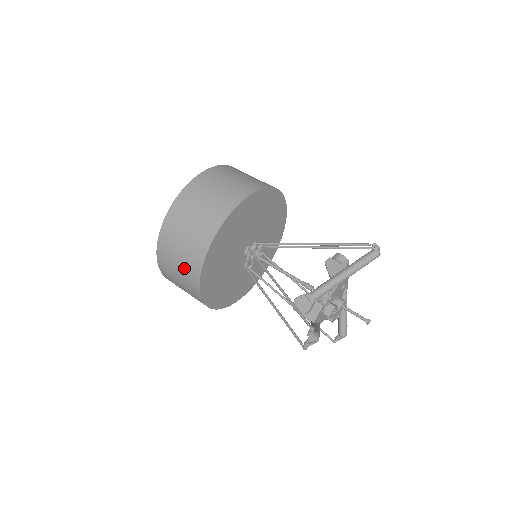
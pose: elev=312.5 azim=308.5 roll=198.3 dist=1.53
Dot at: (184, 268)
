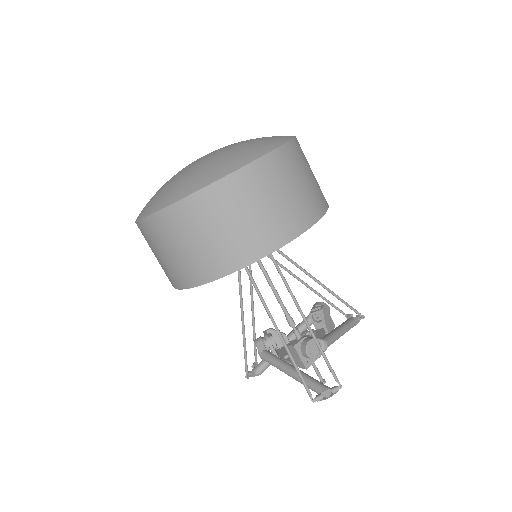
Dot at: occluded
